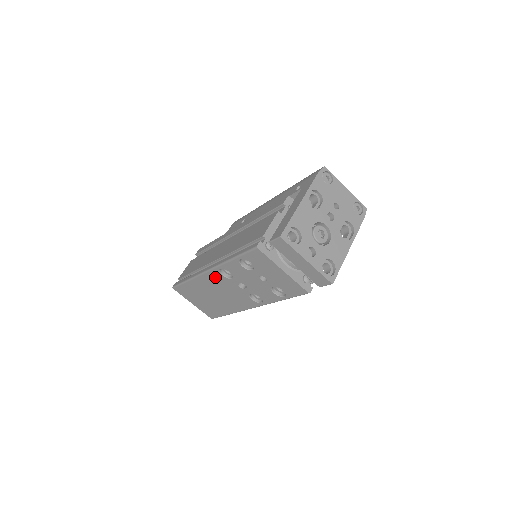
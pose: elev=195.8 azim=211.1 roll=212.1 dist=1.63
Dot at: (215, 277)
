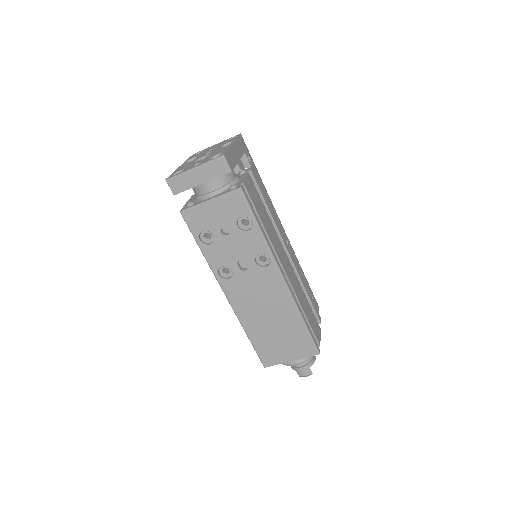
Dot at: (233, 292)
